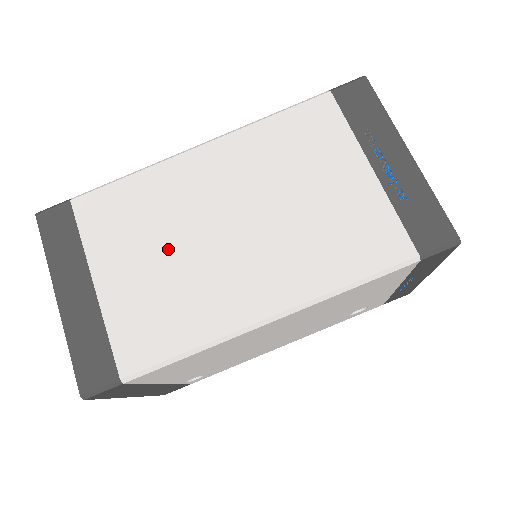
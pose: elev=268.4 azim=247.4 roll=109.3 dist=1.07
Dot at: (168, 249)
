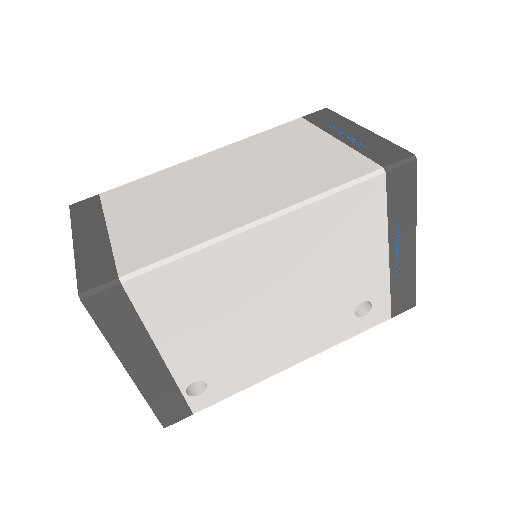
Dot at: (174, 202)
